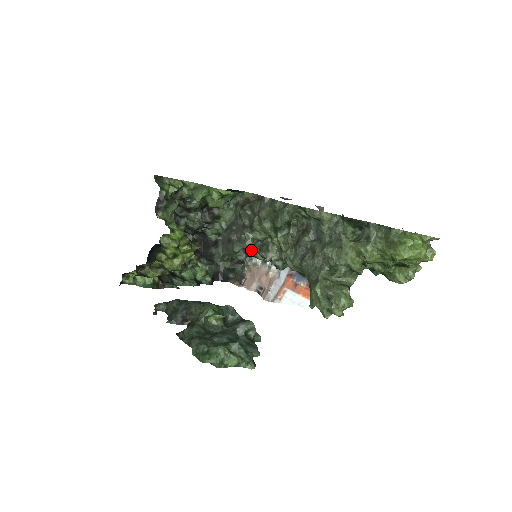
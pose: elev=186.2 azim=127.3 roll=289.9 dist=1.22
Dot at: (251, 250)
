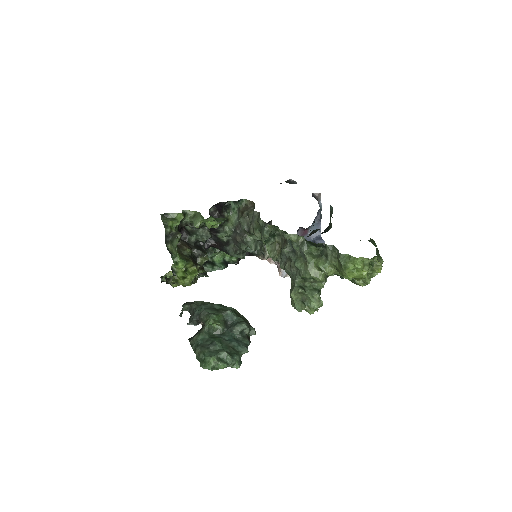
Dot at: (253, 250)
